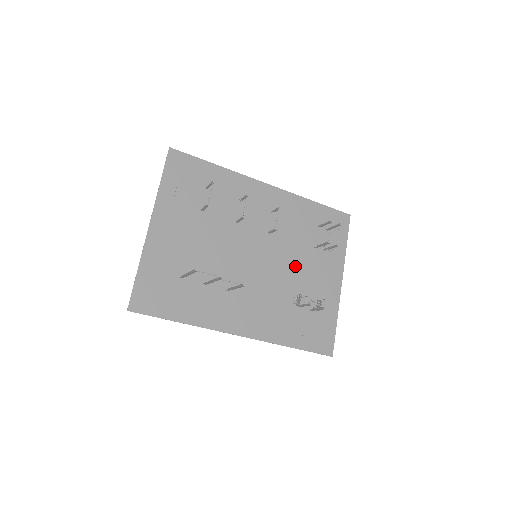
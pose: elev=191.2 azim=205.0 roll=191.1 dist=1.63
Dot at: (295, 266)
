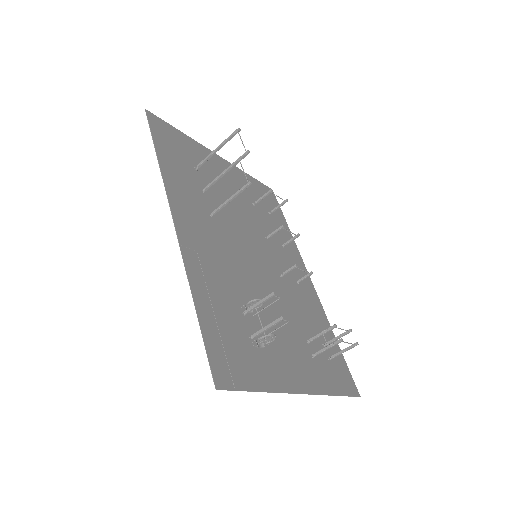
Dot at: (276, 310)
